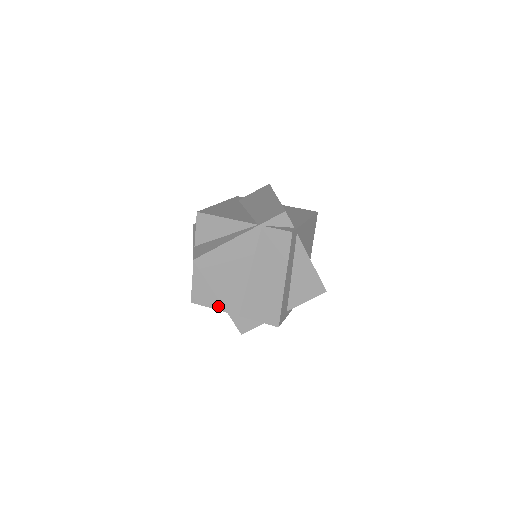
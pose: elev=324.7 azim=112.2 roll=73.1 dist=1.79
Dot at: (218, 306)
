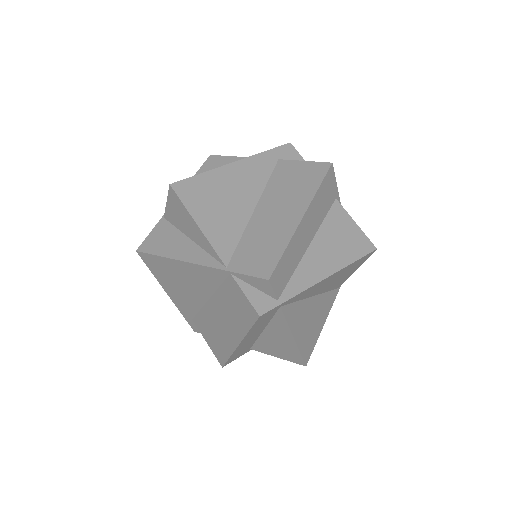
Dot at: occluded
